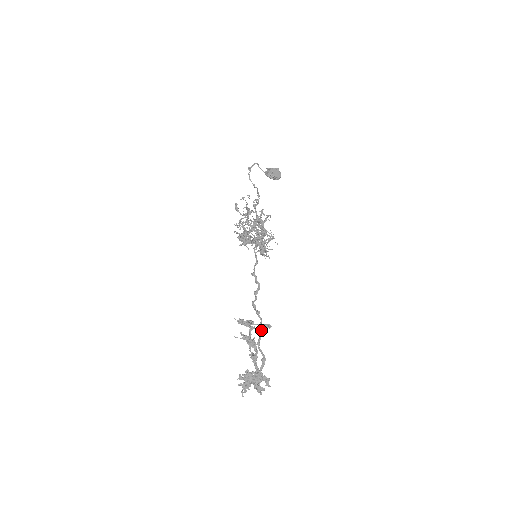
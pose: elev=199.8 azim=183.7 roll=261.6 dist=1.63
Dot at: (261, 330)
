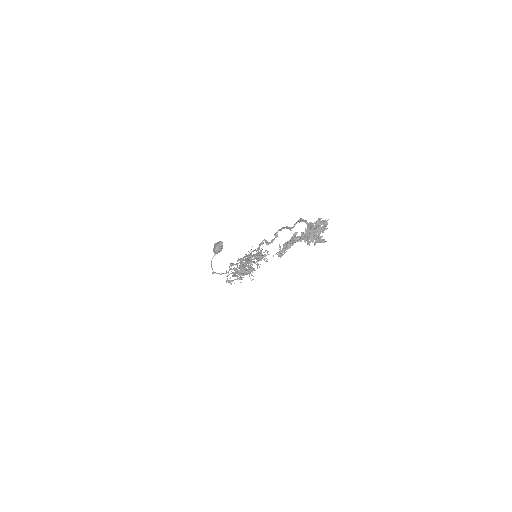
Dot at: (283, 228)
